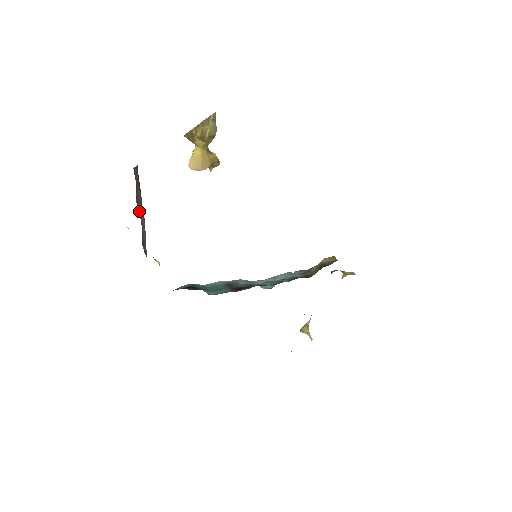
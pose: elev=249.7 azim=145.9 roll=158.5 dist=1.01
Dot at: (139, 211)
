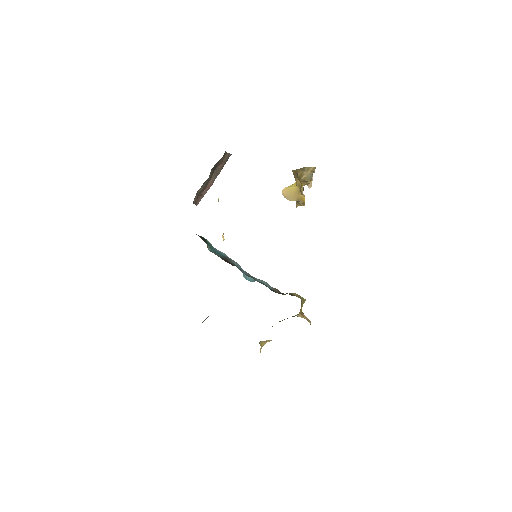
Dot at: (212, 177)
